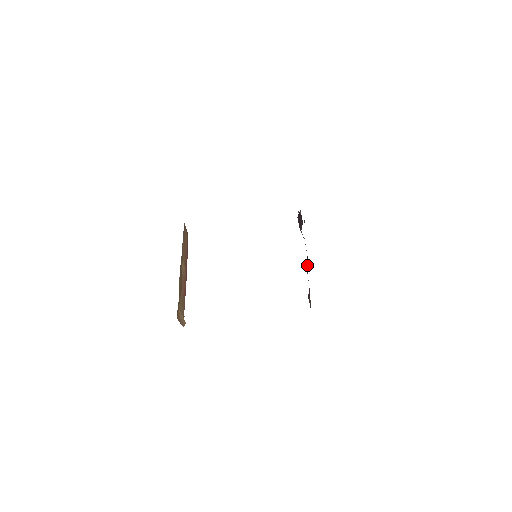
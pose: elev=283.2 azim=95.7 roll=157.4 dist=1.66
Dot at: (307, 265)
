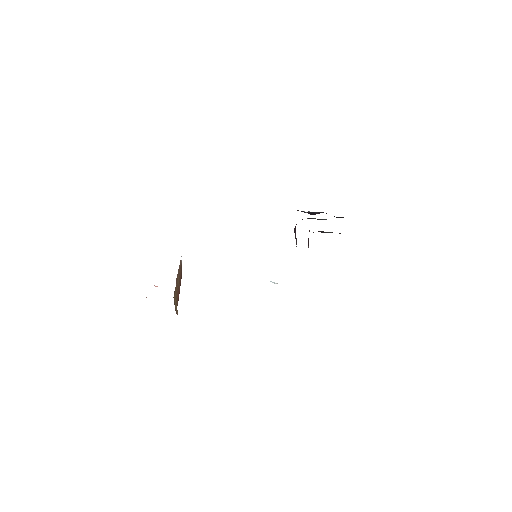
Dot at: (308, 246)
